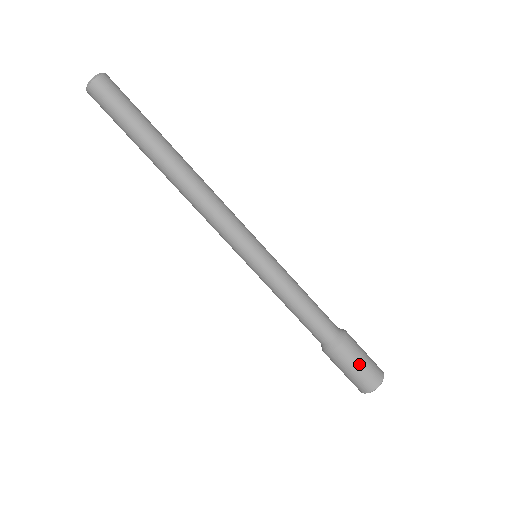
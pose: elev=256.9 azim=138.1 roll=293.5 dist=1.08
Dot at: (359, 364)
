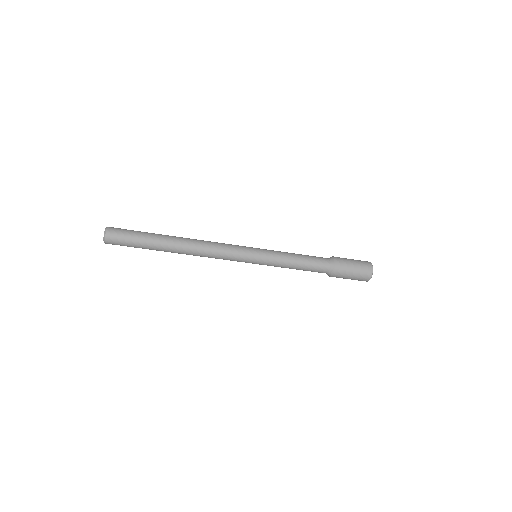
Dot at: (351, 277)
